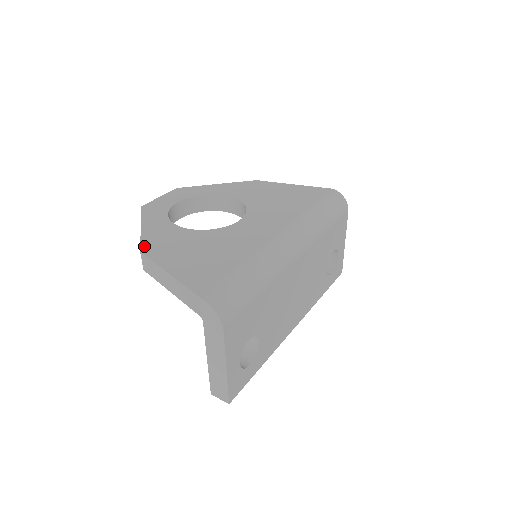
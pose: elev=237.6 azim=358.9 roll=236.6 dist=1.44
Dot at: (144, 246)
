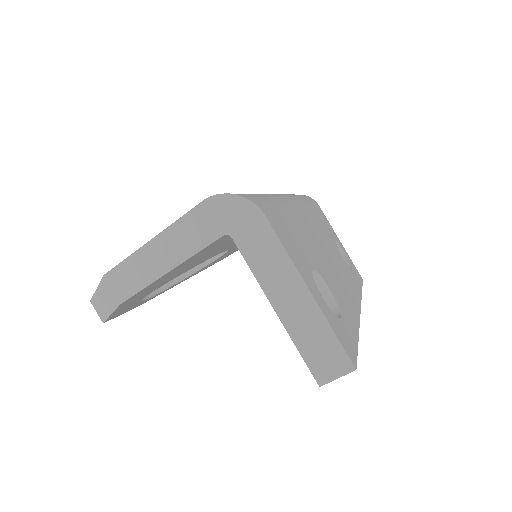
Dot at: occluded
